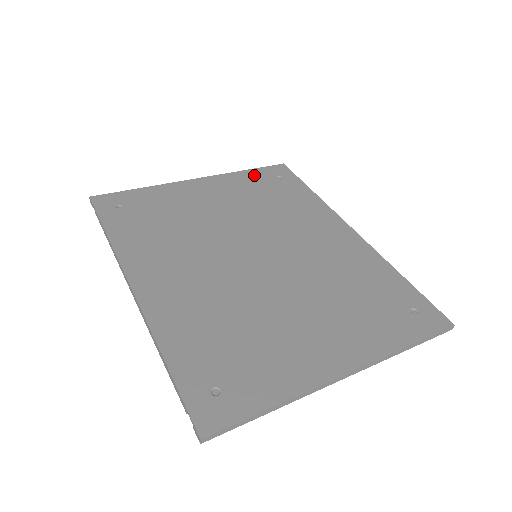
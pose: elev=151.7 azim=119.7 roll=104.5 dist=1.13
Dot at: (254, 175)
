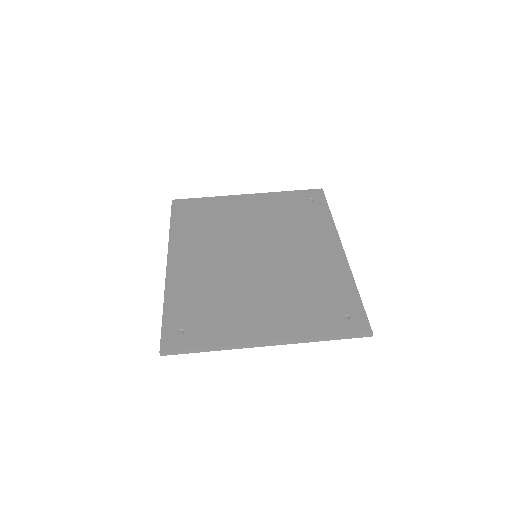
Dot at: (292, 196)
